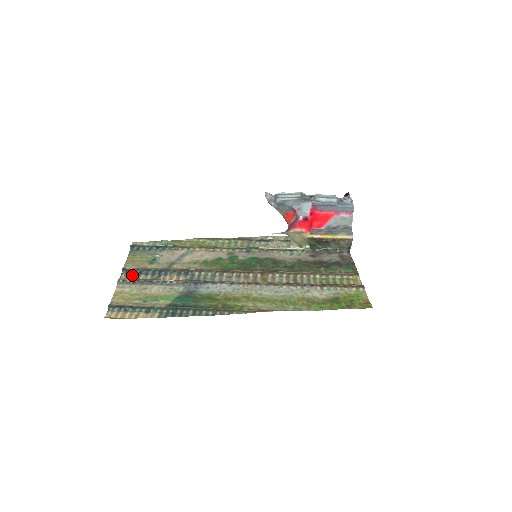
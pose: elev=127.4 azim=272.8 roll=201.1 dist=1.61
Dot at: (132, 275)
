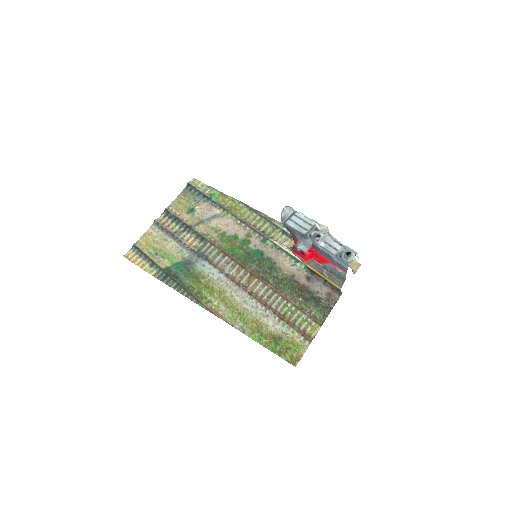
Dot at: (168, 219)
